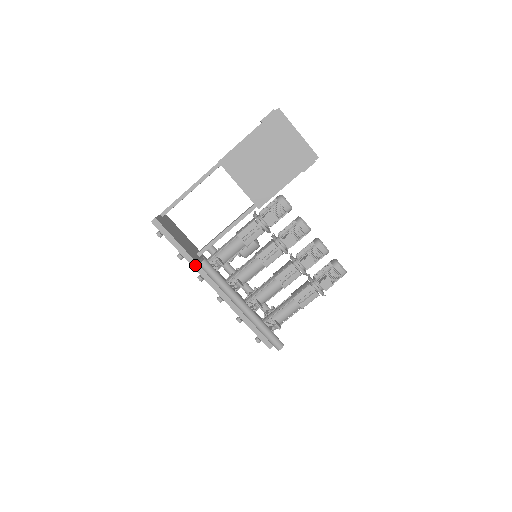
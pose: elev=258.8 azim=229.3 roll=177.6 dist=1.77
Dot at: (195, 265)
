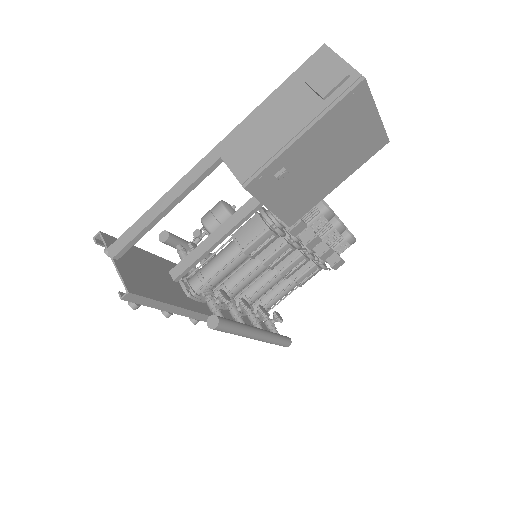
Dot at: (190, 314)
